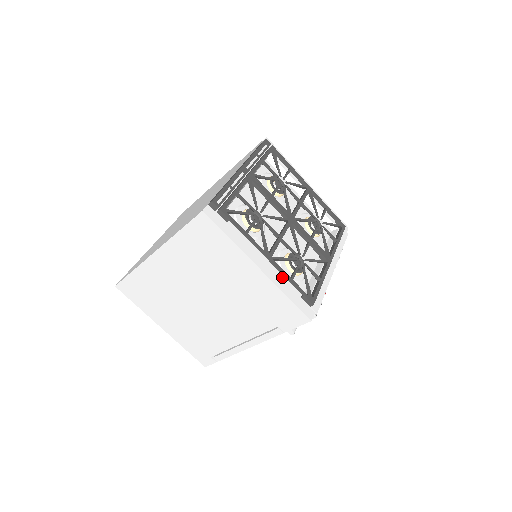
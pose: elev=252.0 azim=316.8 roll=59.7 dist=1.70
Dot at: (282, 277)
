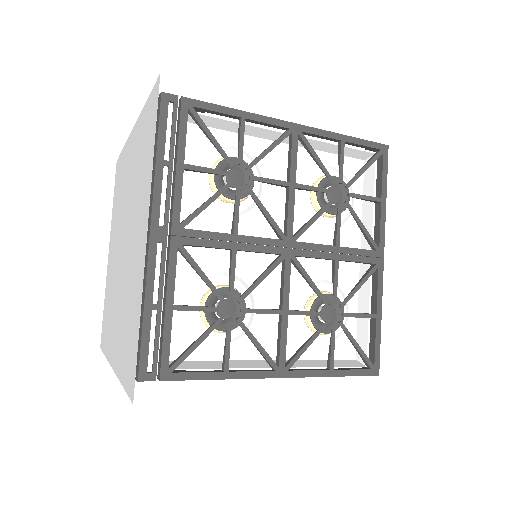
Dot at: (314, 368)
